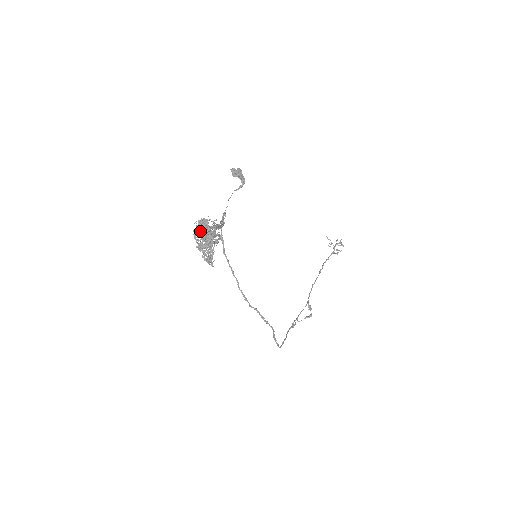
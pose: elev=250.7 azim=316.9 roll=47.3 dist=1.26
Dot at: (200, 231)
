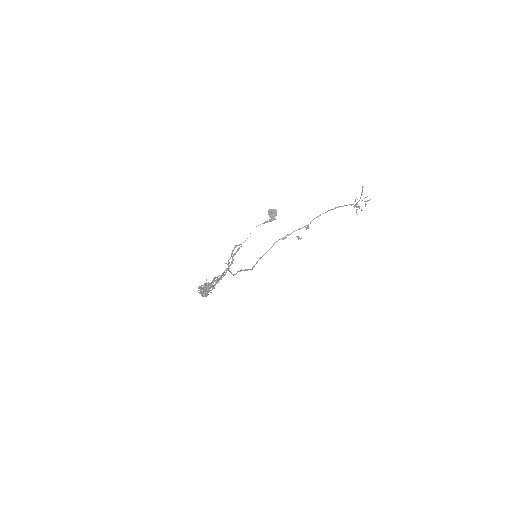
Dot at: (202, 291)
